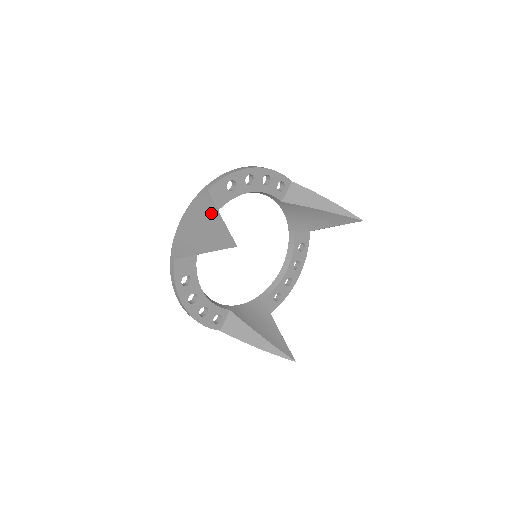
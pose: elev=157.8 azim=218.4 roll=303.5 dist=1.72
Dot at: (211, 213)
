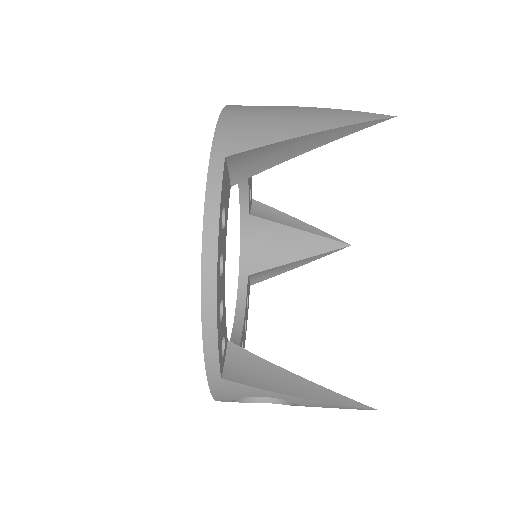
Dot at: (292, 107)
